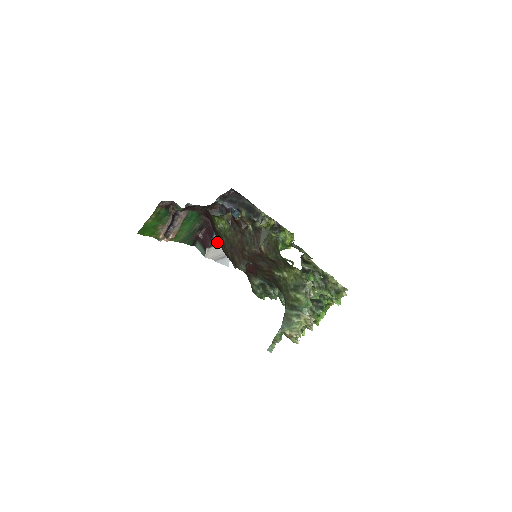
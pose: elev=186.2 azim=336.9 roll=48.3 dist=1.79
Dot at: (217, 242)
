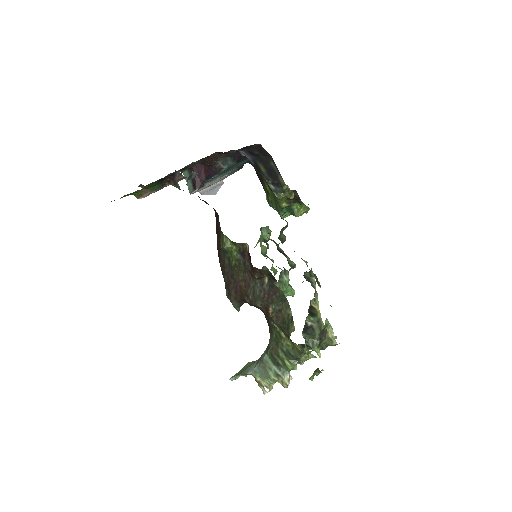
Dot at: (212, 179)
